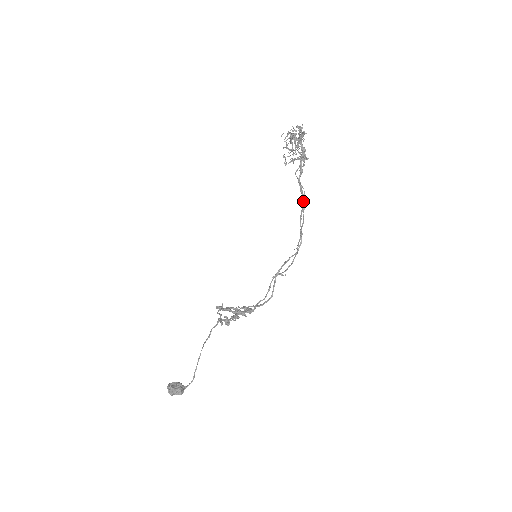
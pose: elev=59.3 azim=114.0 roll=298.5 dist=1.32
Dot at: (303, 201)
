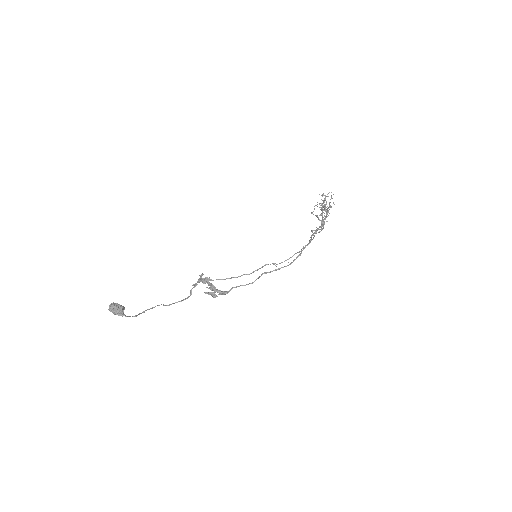
Dot at: occluded
